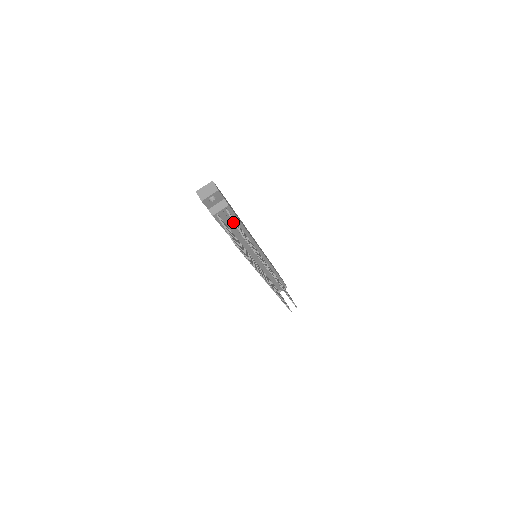
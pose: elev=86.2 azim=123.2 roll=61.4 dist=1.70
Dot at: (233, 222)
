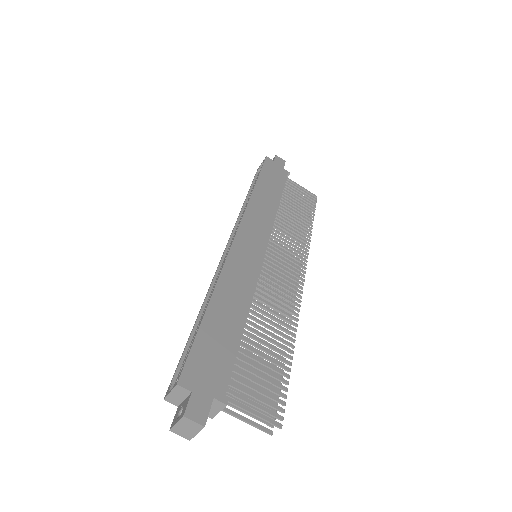
Dot at: occluded
